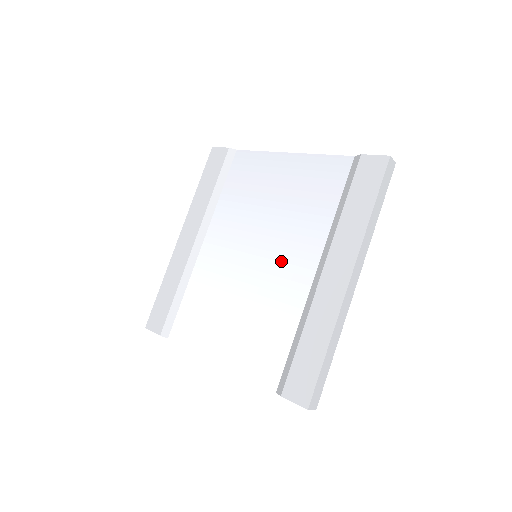
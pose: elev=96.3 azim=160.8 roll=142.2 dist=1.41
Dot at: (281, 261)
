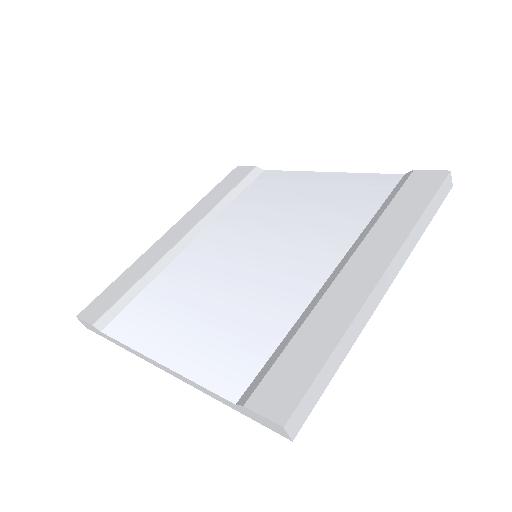
Dot at: (289, 258)
